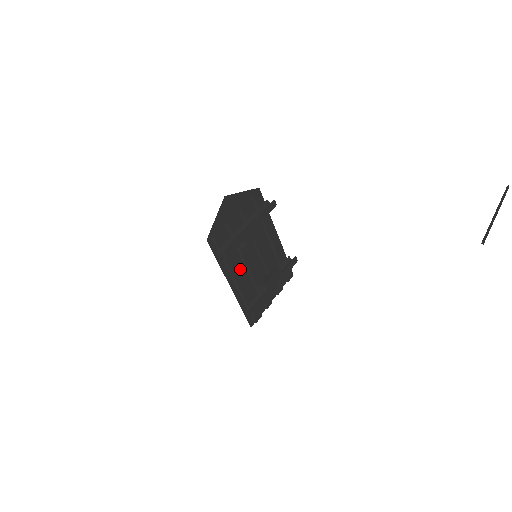
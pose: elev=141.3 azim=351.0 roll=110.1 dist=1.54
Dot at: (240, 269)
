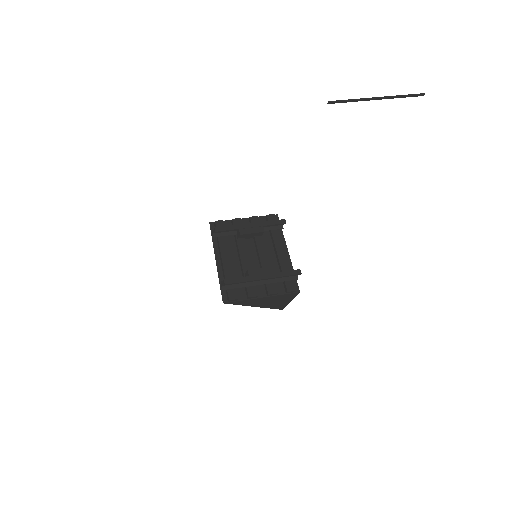
Dot at: (232, 254)
